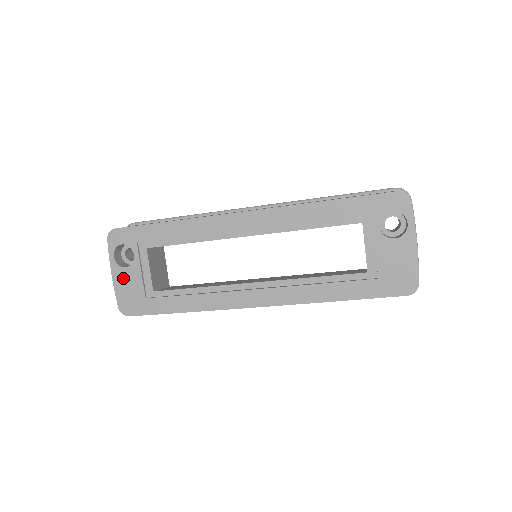
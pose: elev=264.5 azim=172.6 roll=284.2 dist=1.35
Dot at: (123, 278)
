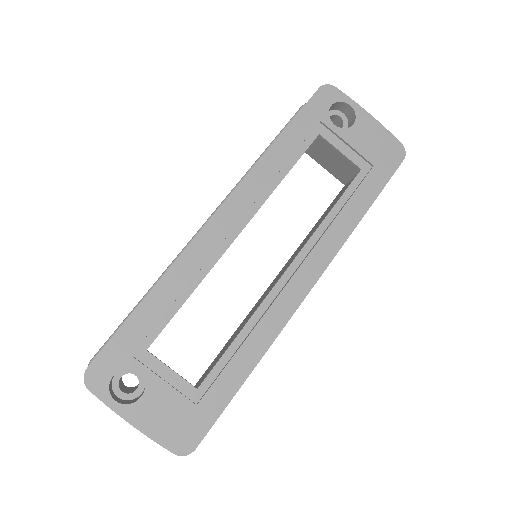
Dot at: (149, 413)
